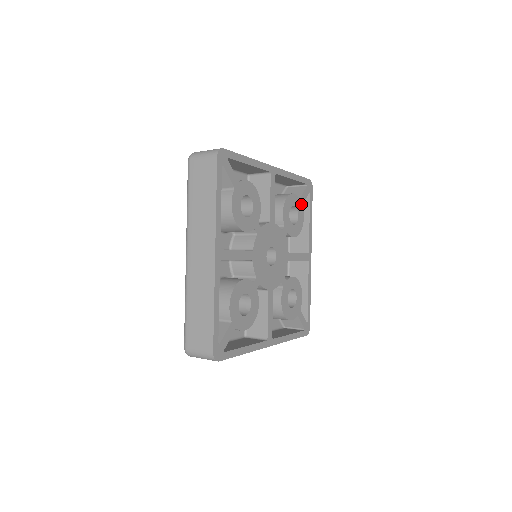
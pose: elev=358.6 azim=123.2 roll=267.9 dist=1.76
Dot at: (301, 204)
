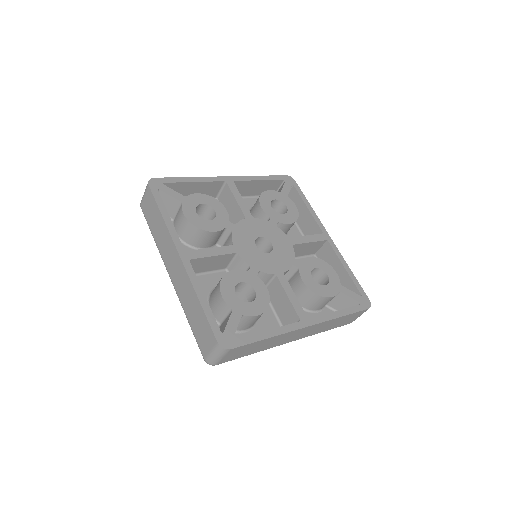
Dot at: (285, 196)
